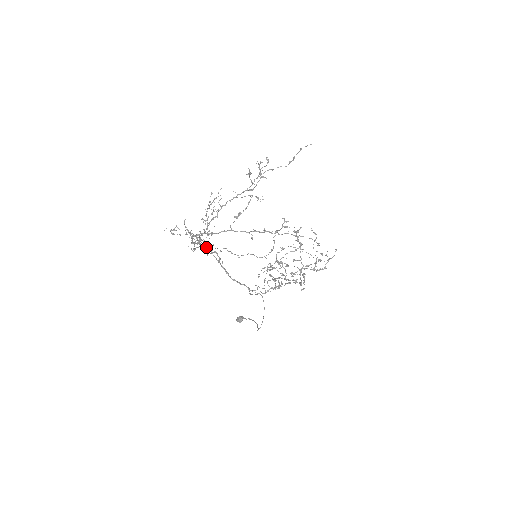
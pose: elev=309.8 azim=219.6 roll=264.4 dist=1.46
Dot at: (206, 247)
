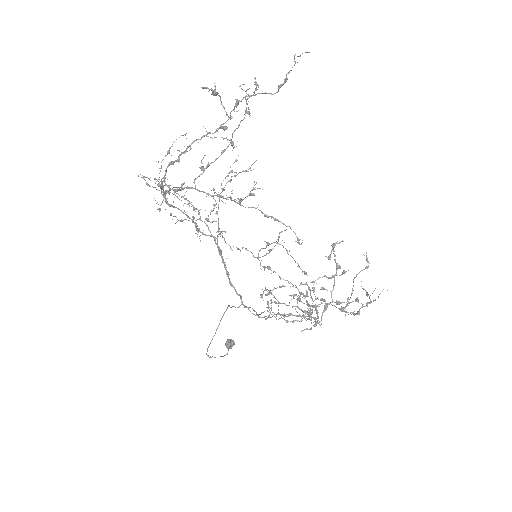
Dot at: (193, 220)
